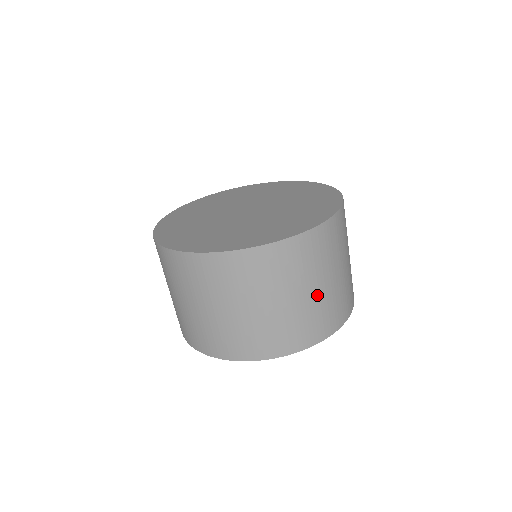
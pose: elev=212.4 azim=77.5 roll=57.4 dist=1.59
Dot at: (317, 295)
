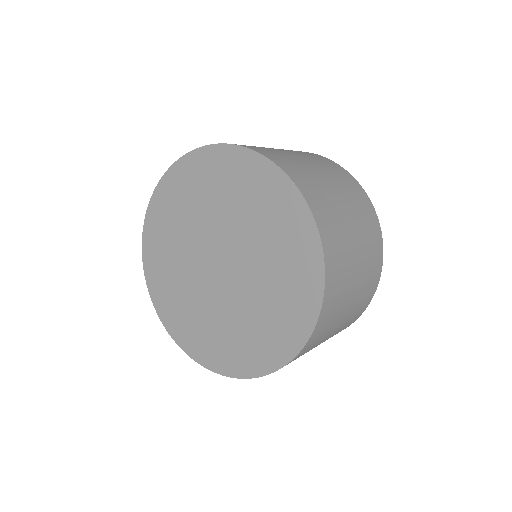
Dot at: (338, 329)
